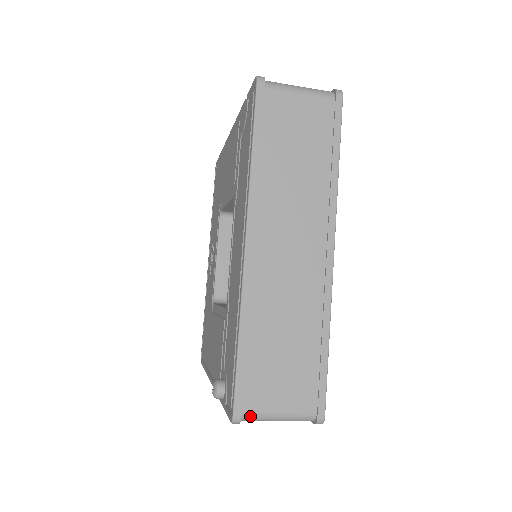
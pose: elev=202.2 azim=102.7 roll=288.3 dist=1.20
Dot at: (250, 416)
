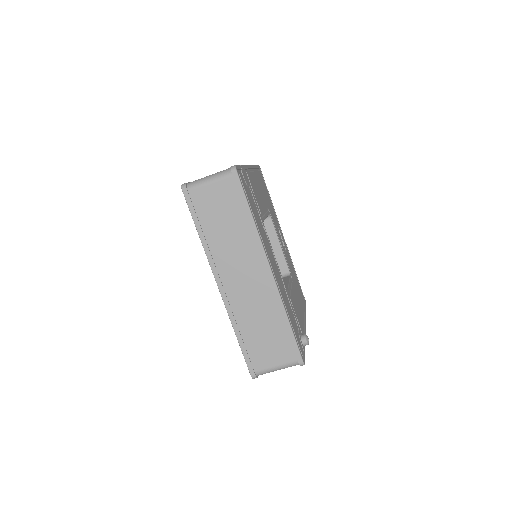
Dot at: (261, 373)
